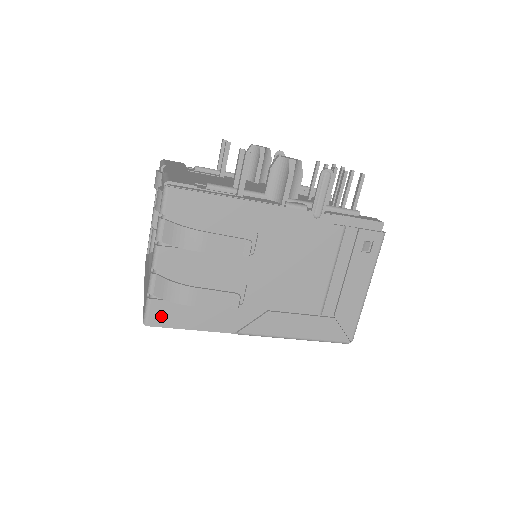
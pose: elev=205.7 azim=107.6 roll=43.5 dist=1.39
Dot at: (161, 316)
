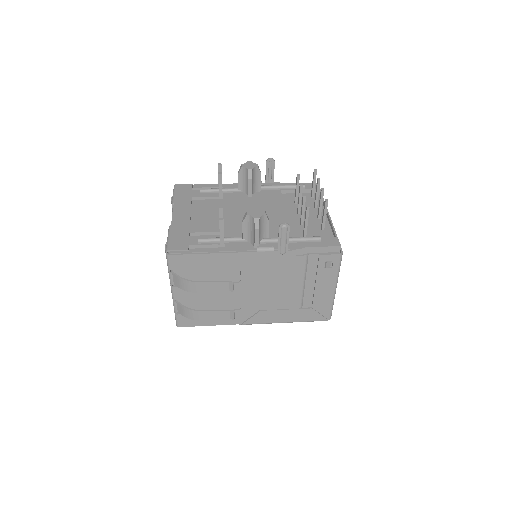
Dot at: (187, 322)
